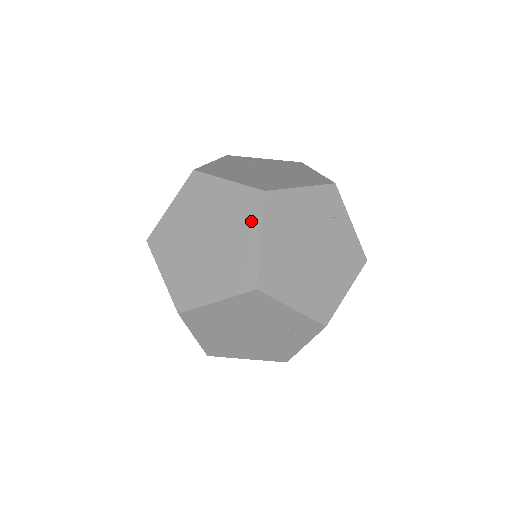
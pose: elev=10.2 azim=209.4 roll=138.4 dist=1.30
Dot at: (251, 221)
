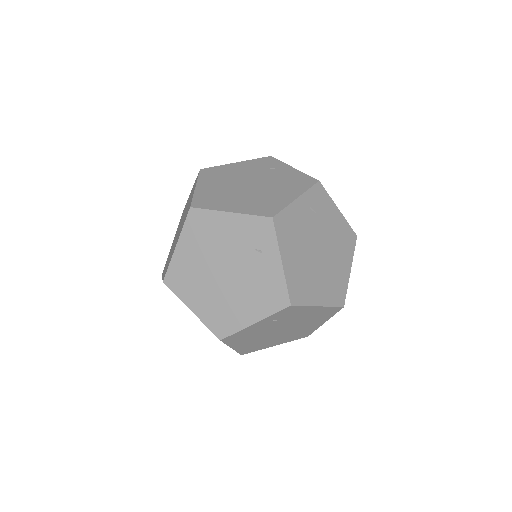
Dot at: occluded
